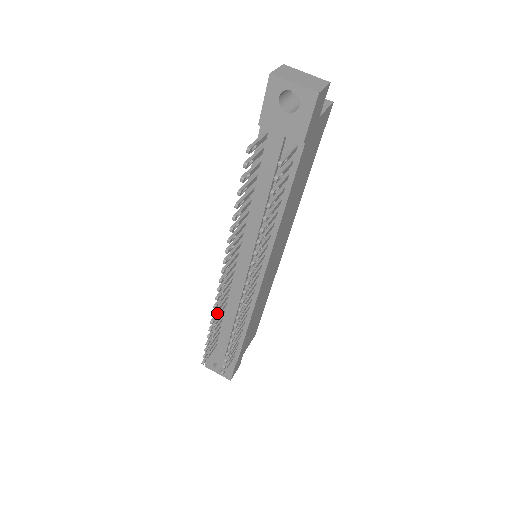
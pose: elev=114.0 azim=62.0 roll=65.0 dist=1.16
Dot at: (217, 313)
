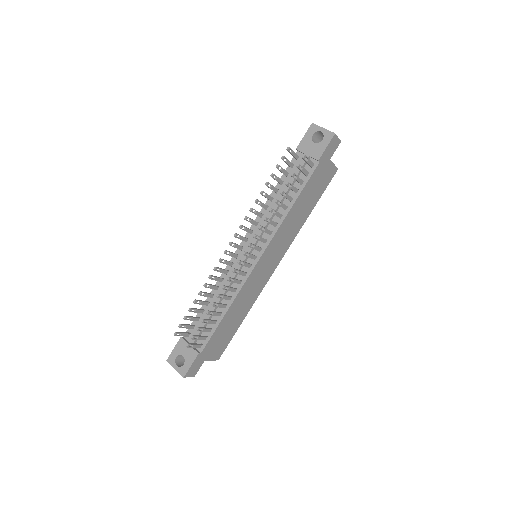
Dot at: (211, 284)
